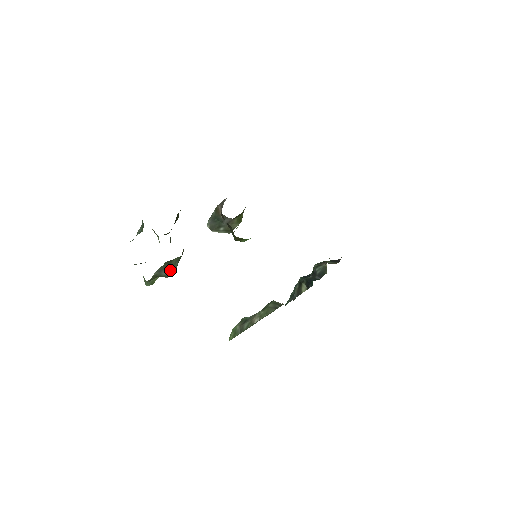
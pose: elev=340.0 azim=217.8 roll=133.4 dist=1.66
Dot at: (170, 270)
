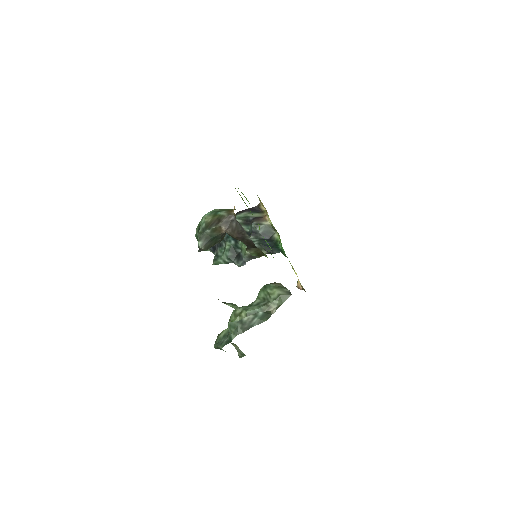
Dot at: occluded
